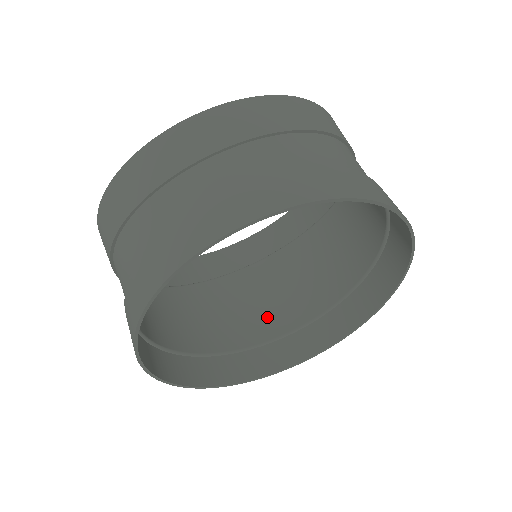
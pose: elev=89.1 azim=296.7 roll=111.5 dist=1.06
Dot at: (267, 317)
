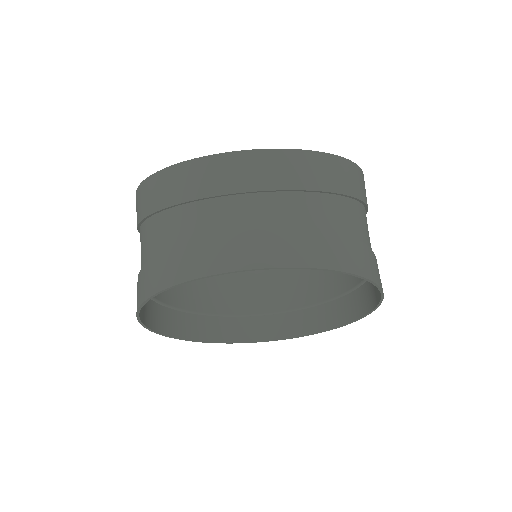
Dot at: (244, 294)
